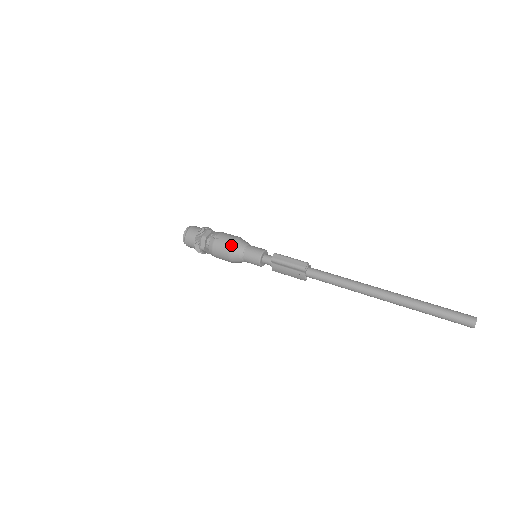
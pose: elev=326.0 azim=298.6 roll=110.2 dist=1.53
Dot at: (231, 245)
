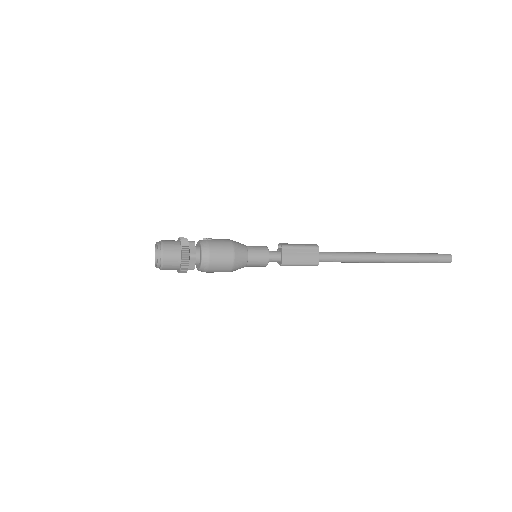
Dot at: (232, 241)
